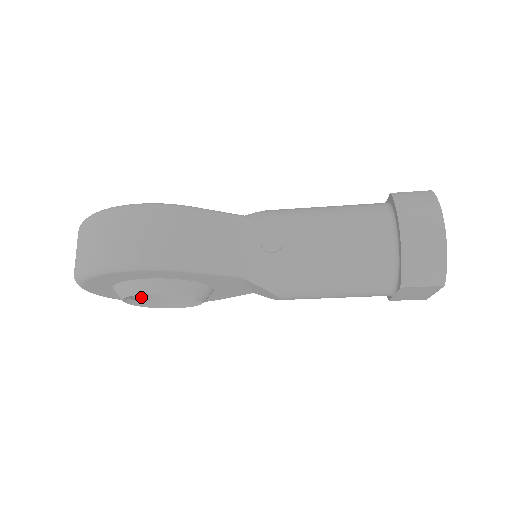
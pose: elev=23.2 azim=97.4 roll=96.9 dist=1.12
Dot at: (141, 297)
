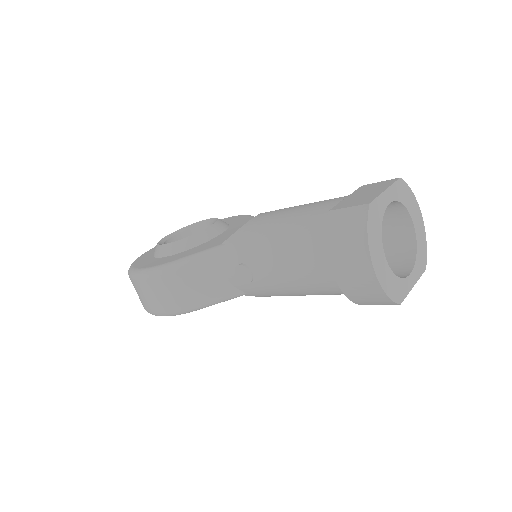
Dot at: occluded
